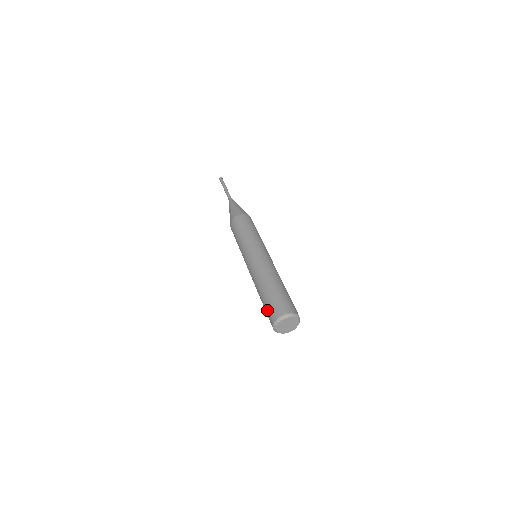
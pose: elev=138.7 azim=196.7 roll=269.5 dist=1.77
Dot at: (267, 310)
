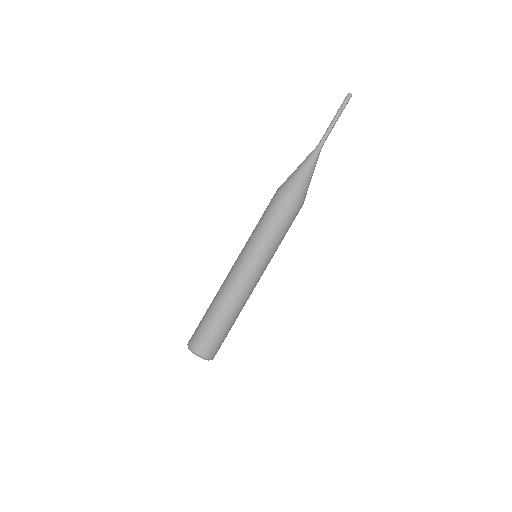
Dot at: occluded
